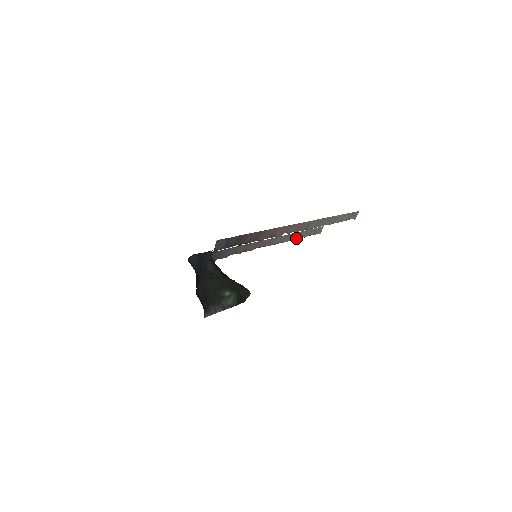
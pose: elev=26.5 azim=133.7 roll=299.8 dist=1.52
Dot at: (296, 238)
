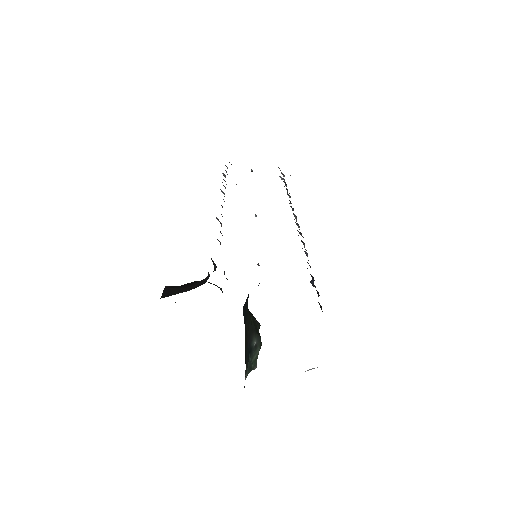
Dot at: occluded
